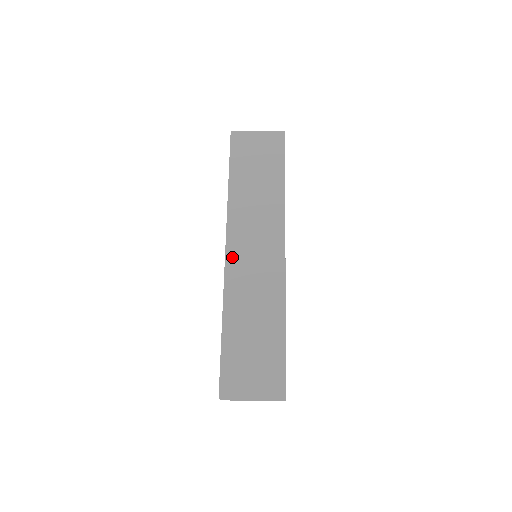
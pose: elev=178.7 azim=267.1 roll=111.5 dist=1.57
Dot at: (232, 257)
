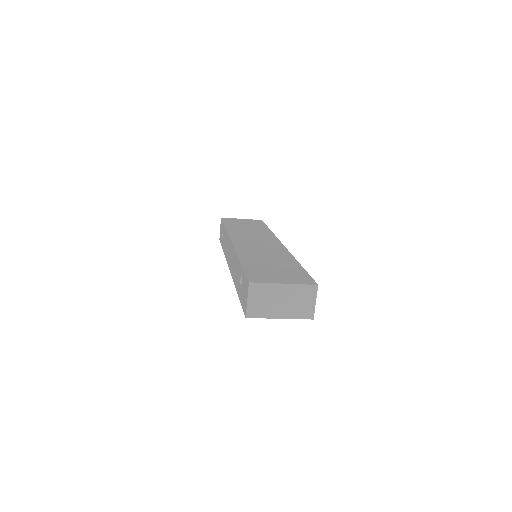
Dot at: (238, 243)
